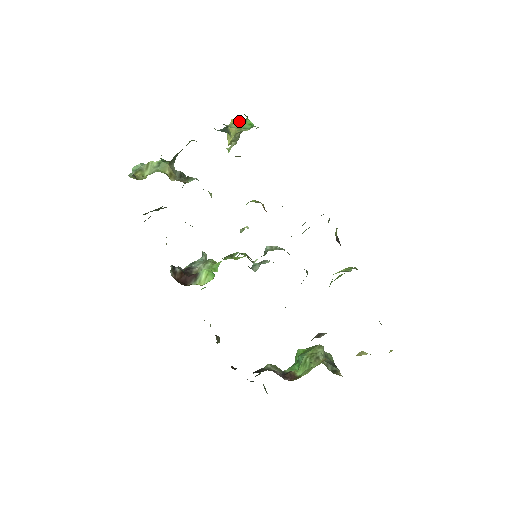
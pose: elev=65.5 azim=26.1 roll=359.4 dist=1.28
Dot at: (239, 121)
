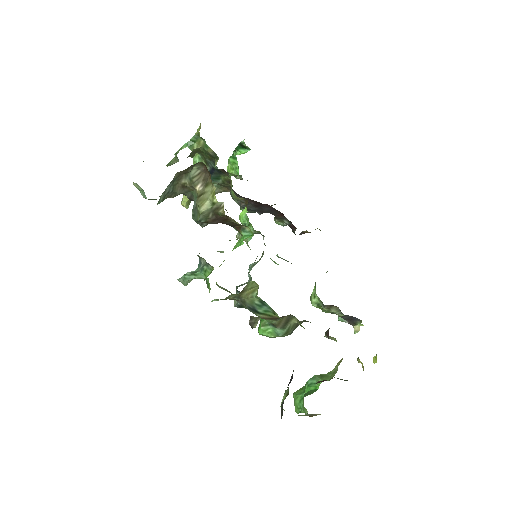
Dot at: occluded
